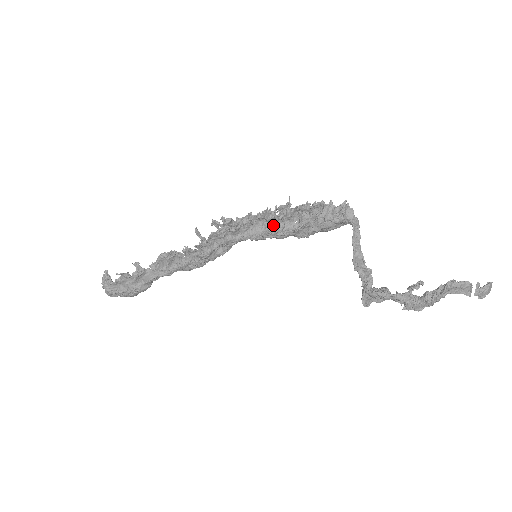
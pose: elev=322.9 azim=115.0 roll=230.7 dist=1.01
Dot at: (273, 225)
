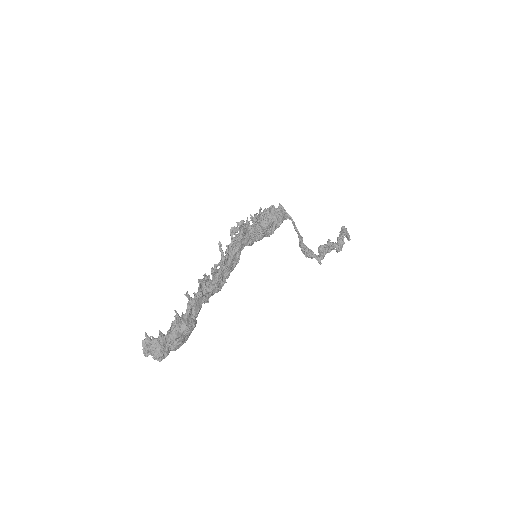
Dot at: (253, 232)
